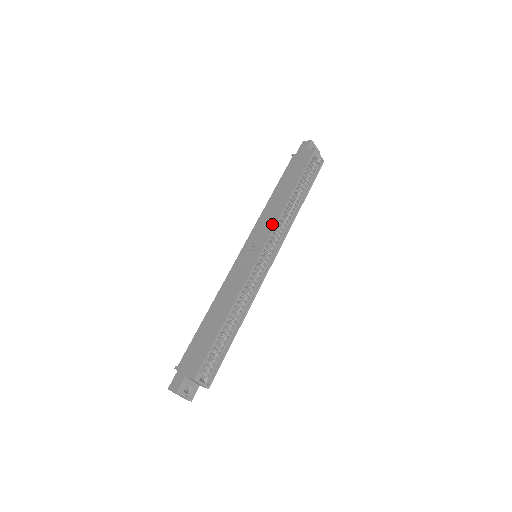
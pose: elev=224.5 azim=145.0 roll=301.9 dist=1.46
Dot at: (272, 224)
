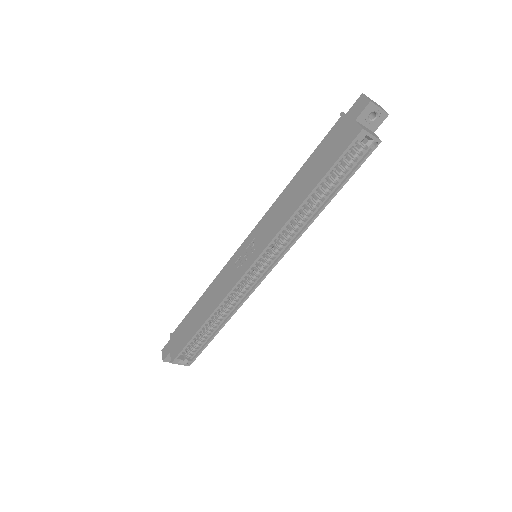
Dot at: (271, 235)
